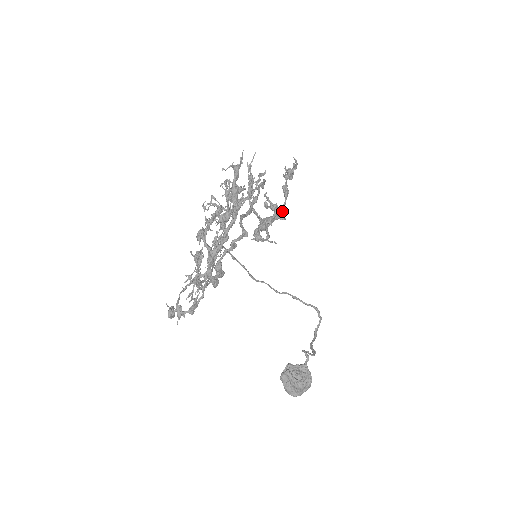
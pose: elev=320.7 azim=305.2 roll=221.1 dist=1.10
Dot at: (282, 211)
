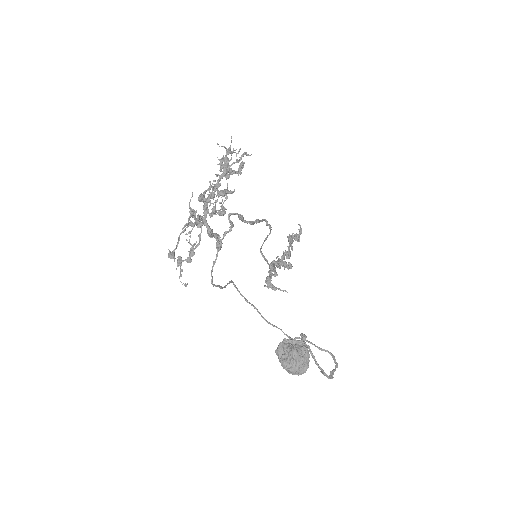
Dot at: (287, 251)
